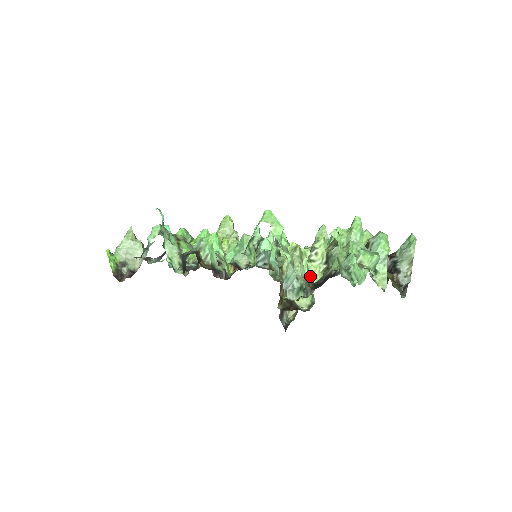
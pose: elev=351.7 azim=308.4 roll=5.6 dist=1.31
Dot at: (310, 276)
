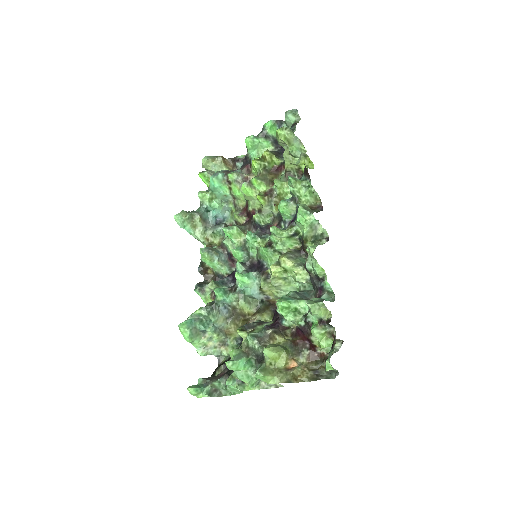
Dot at: occluded
